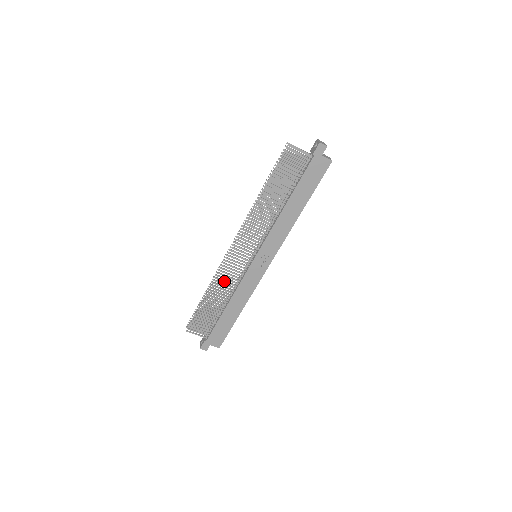
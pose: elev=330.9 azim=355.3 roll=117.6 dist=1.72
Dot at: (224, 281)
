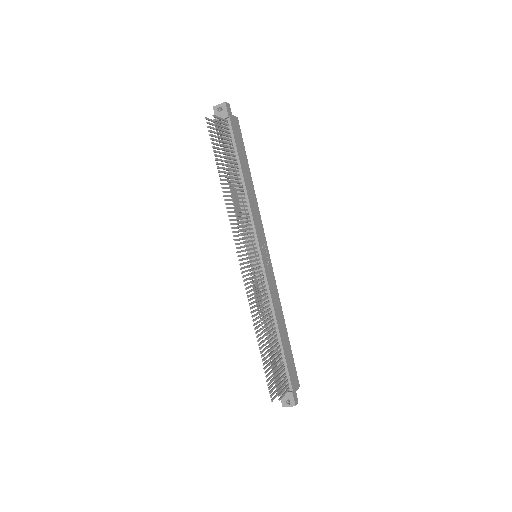
Dot at: (262, 305)
